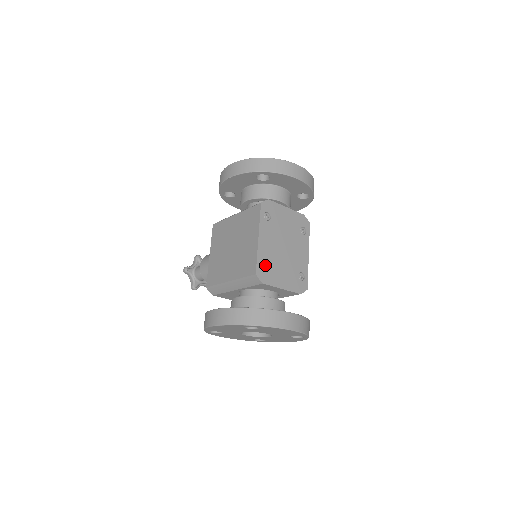
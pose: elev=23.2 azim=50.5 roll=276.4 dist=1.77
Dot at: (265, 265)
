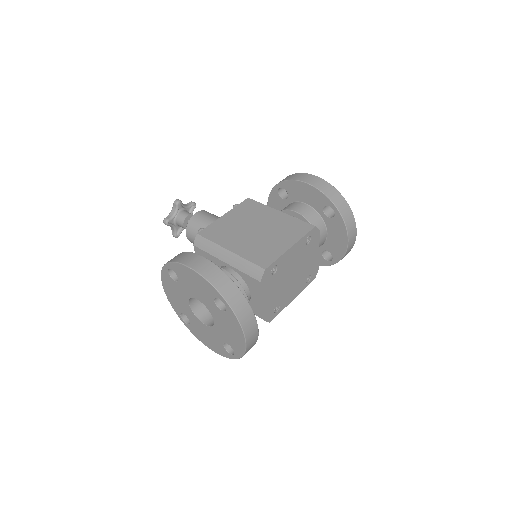
Dot at: (274, 271)
